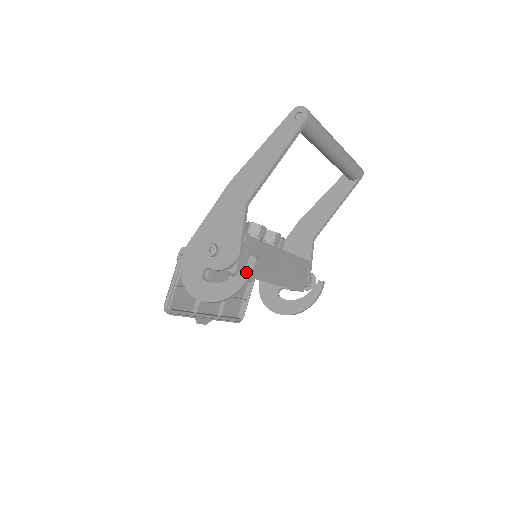
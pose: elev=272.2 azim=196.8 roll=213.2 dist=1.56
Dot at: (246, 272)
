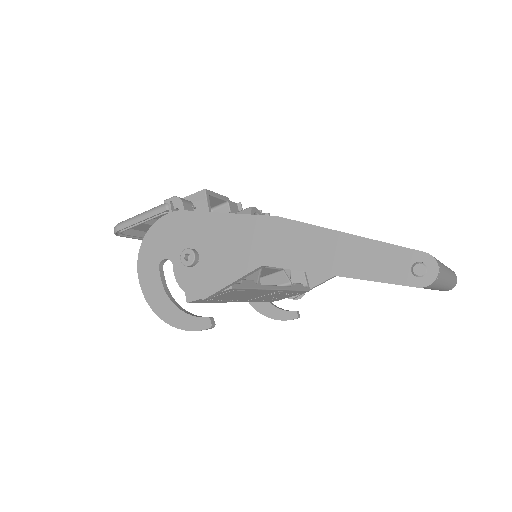
Dot at: (191, 323)
